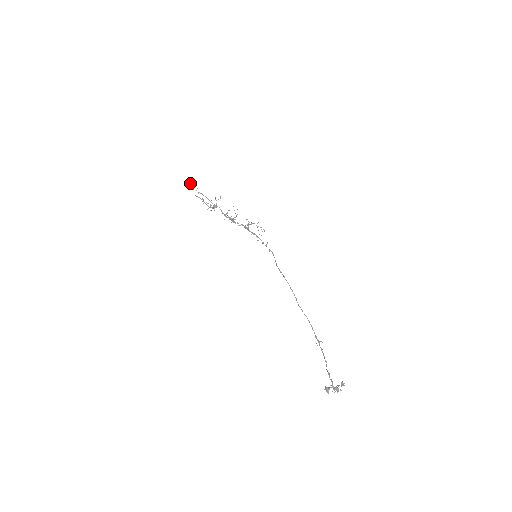
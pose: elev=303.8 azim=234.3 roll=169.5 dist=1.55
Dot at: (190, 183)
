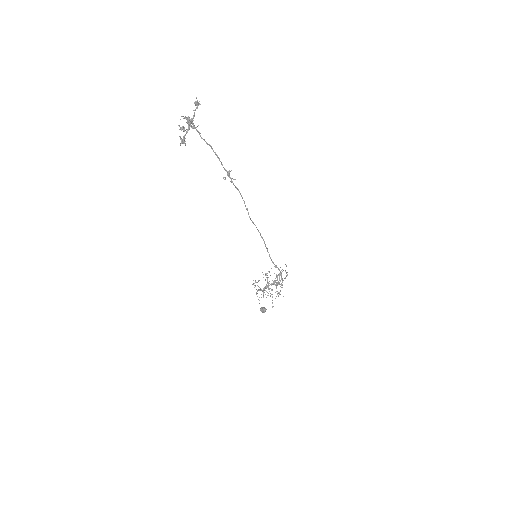
Dot at: (263, 307)
